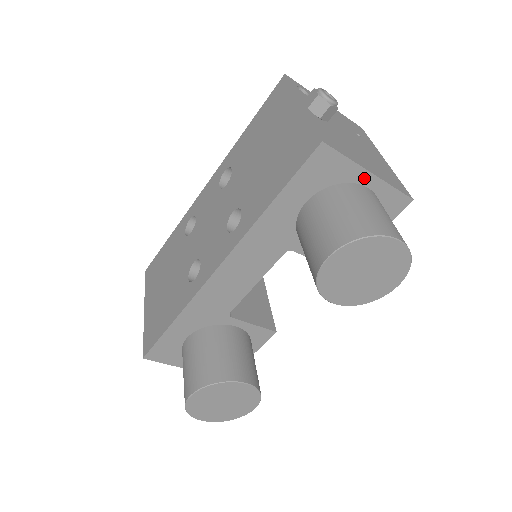
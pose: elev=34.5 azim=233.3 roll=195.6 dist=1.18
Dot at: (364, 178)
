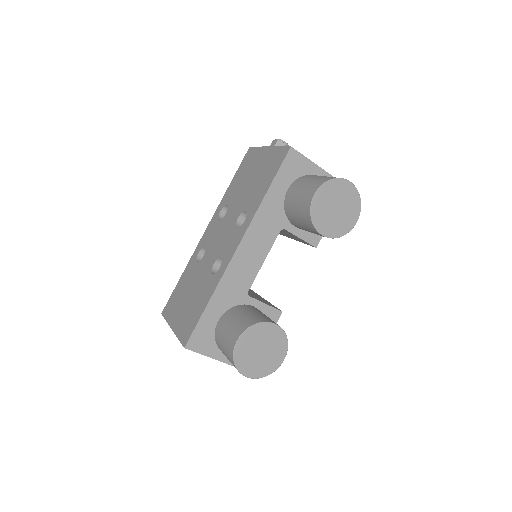
Dot at: (318, 171)
